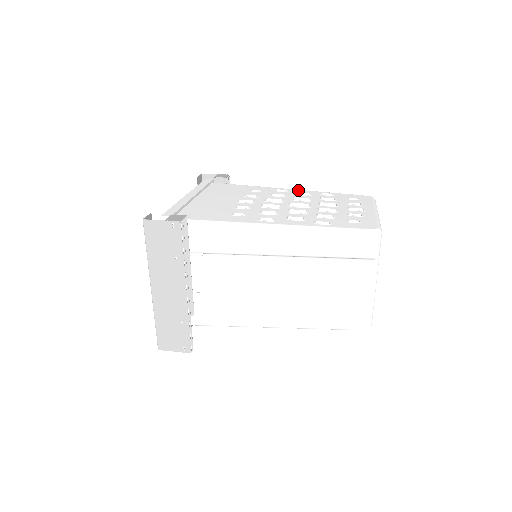
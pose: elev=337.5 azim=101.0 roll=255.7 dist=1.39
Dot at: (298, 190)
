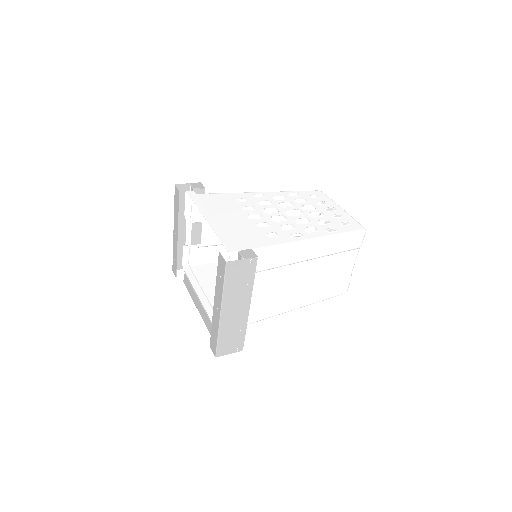
Dot at: (269, 193)
